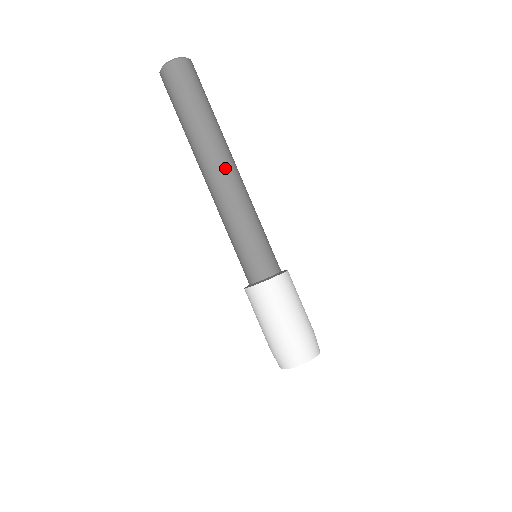
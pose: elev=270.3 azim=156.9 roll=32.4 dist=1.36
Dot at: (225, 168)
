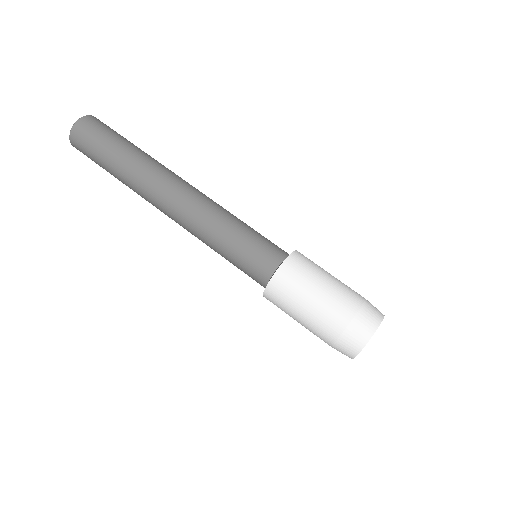
Dot at: (172, 189)
